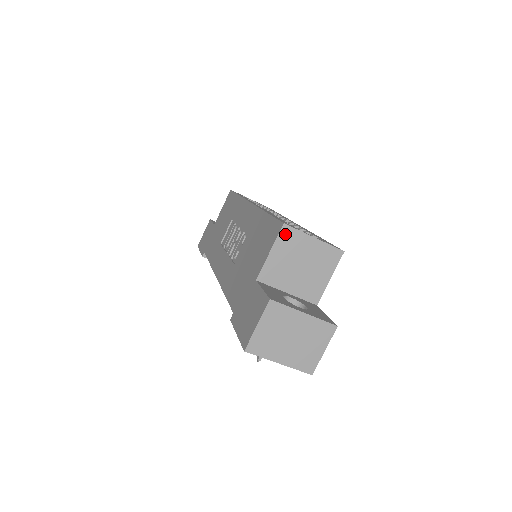
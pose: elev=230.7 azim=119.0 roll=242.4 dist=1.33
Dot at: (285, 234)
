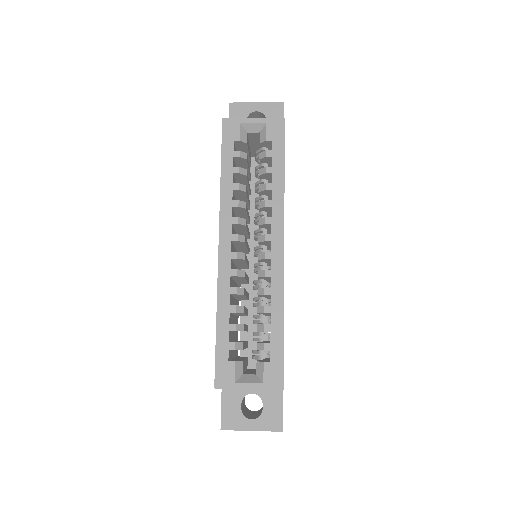
Dot at: occluded
